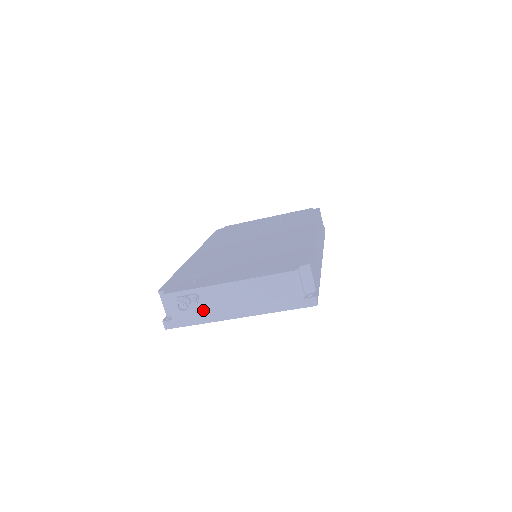
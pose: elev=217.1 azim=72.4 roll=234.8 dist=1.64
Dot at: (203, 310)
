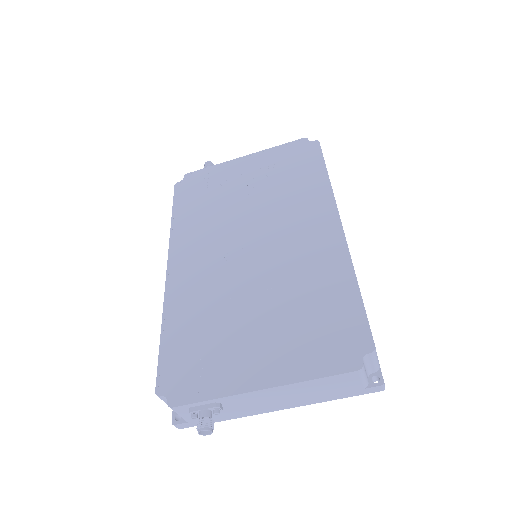
Dot at: (228, 412)
